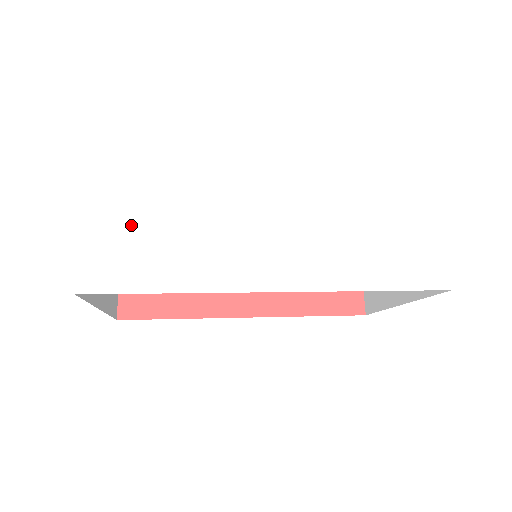
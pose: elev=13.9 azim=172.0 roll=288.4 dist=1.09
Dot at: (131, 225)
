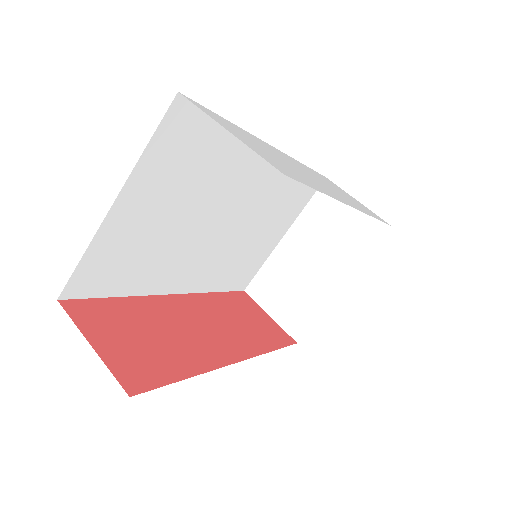
Dot at: (255, 145)
